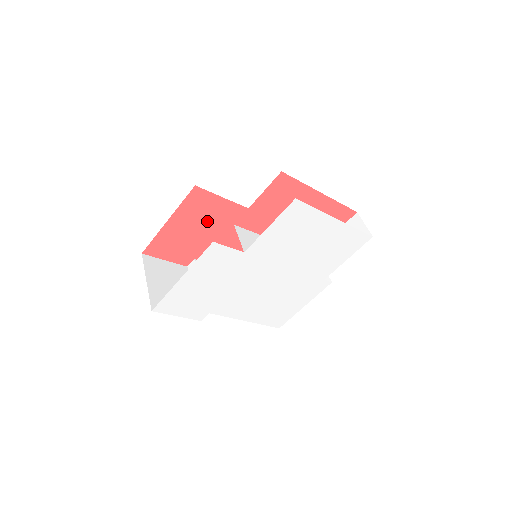
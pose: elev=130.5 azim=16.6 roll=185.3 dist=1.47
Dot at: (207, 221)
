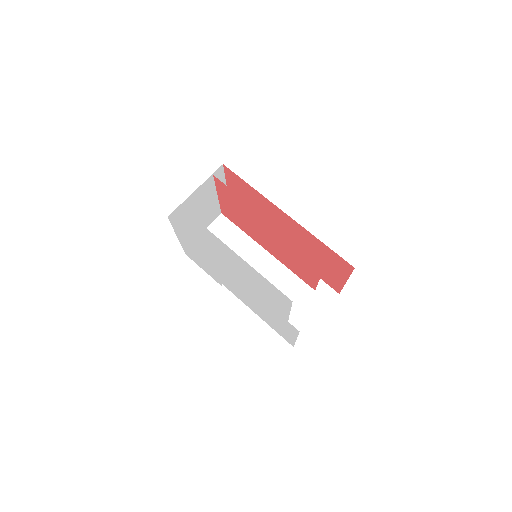
Dot at: (253, 203)
